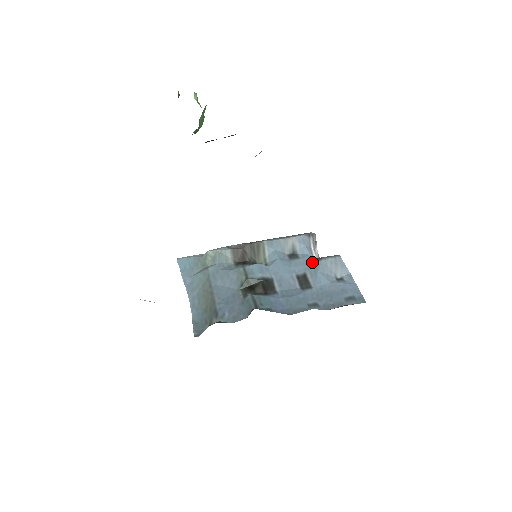
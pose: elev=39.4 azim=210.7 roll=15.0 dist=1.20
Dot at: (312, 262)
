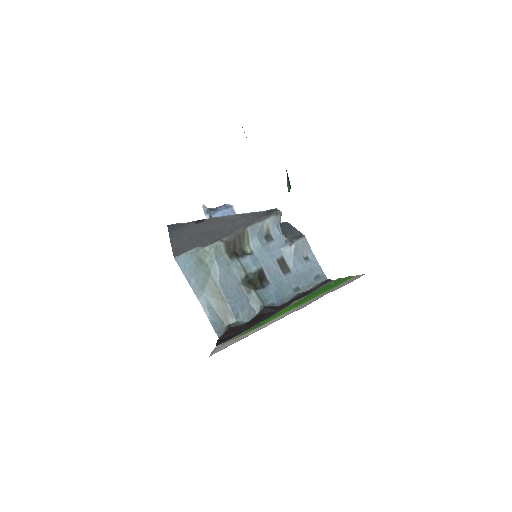
Dot at: (286, 245)
